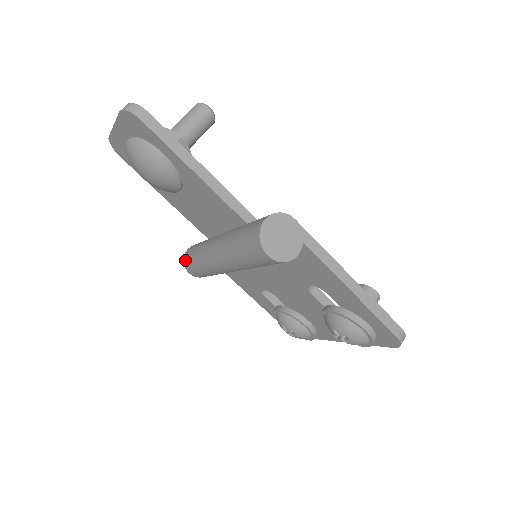
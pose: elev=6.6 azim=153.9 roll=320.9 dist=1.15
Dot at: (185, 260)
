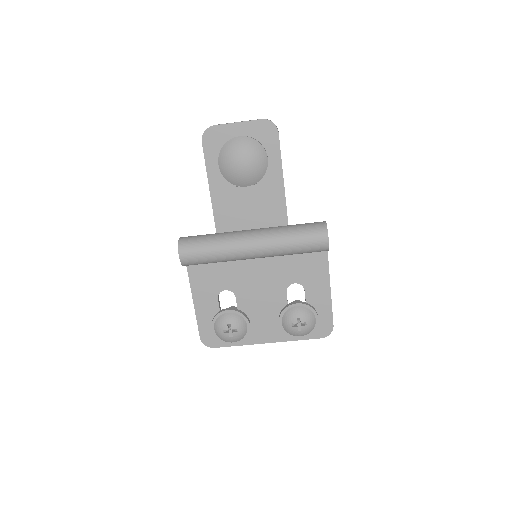
Dot at: (183, 243)
